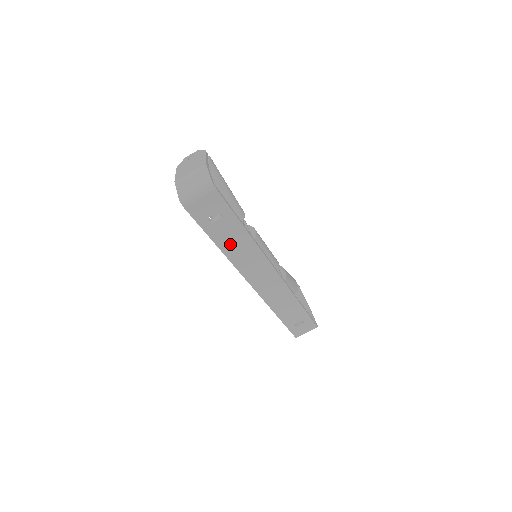
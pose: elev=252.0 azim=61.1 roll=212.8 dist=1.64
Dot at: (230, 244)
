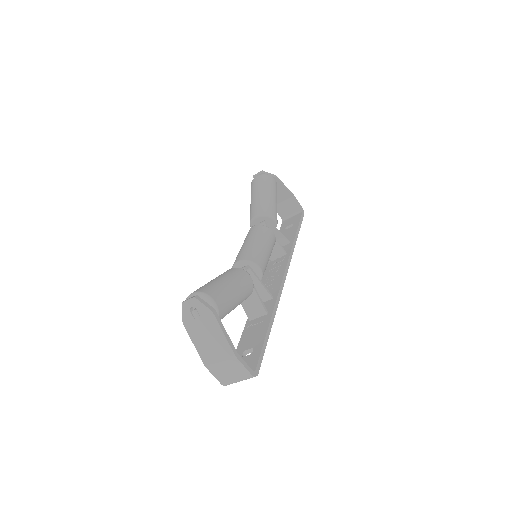
Dot at: occluded
